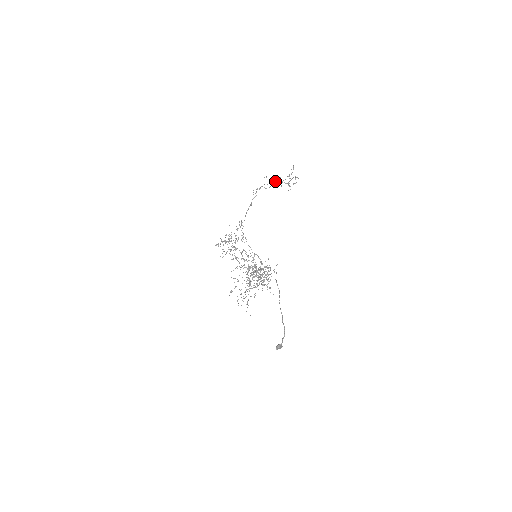
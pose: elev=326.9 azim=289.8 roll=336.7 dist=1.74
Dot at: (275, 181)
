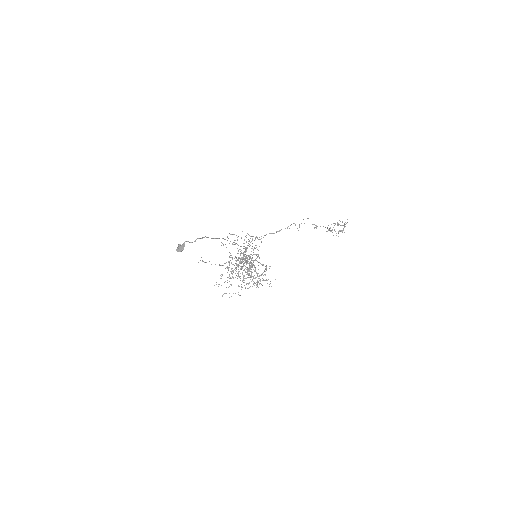
Dot at: (320, 226)
